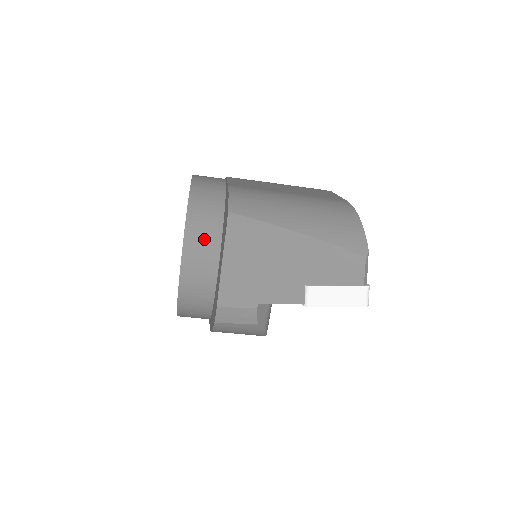
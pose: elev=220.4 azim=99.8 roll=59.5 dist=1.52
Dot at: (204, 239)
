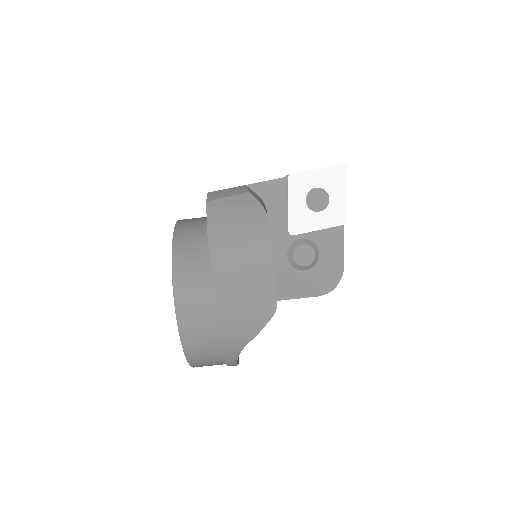
Dot at: occluded
